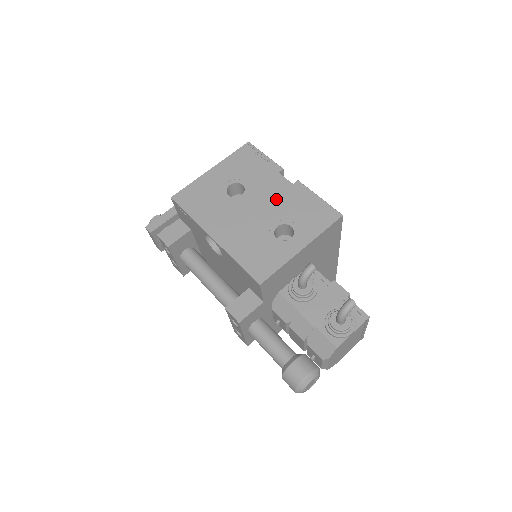
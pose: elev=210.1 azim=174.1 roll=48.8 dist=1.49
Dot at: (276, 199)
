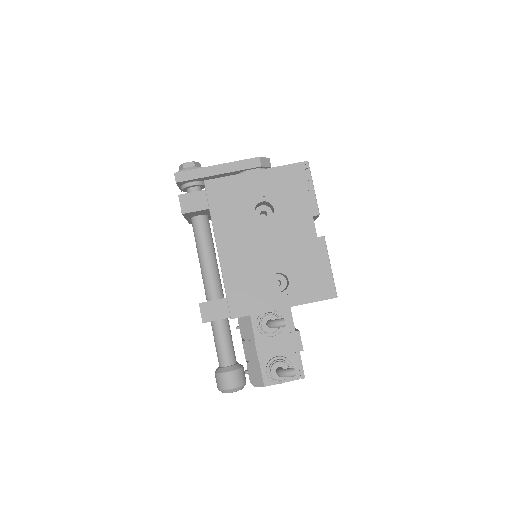
Dot at: (293, 244)
